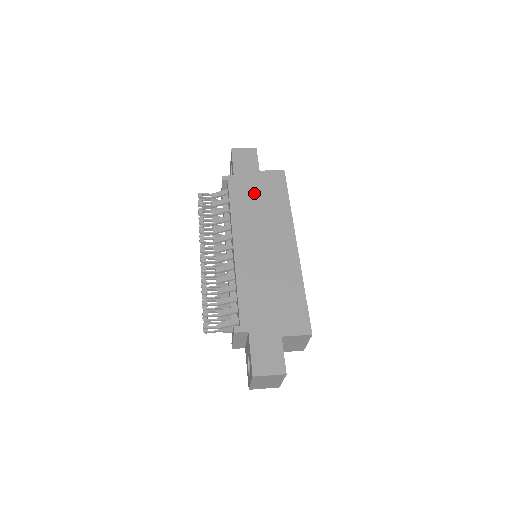
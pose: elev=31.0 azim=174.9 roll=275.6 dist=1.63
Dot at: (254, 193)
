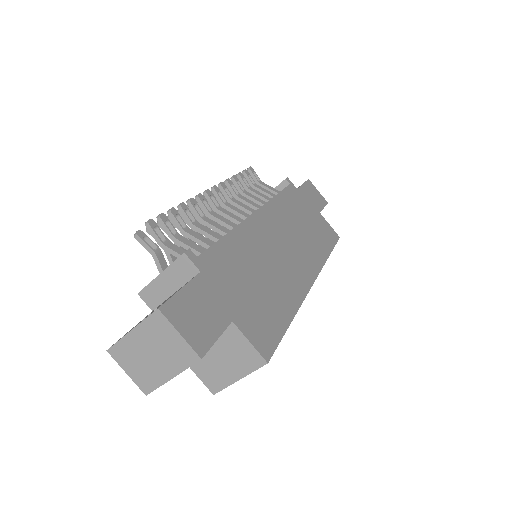
Dot at: (304, 215)
